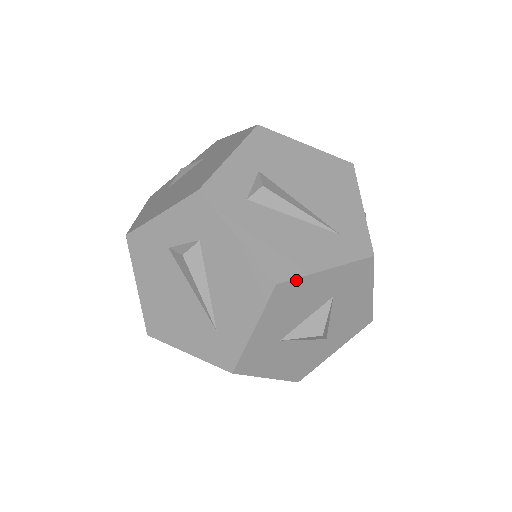
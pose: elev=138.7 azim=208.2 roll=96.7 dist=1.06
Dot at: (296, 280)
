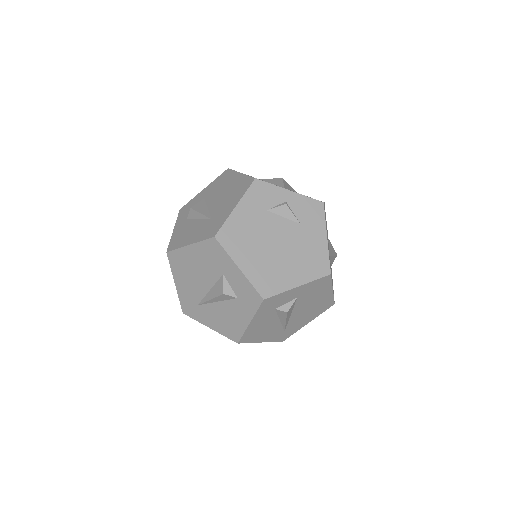
Dot at: (246, 342)
